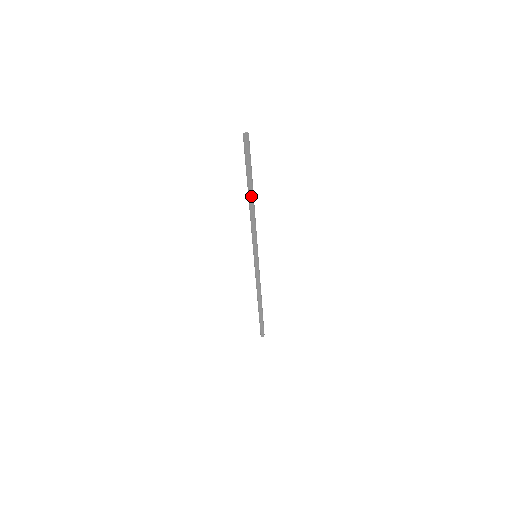
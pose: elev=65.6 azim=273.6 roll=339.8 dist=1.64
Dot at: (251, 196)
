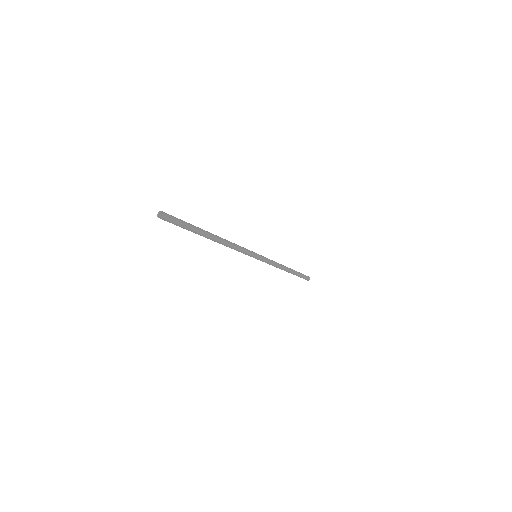
Dot at: (212, 237)
